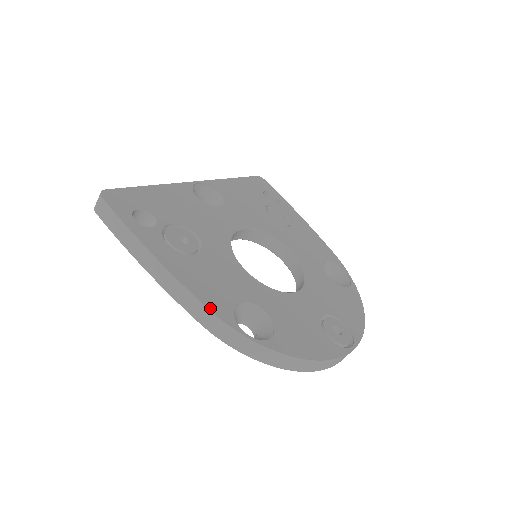
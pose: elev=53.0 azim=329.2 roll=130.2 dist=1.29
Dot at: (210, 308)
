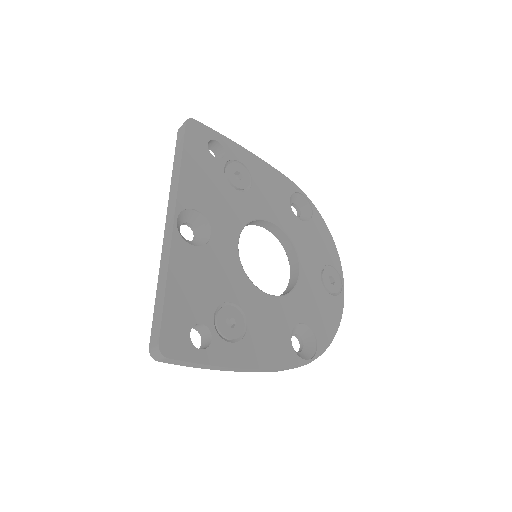
Dot at: (286, 367)
